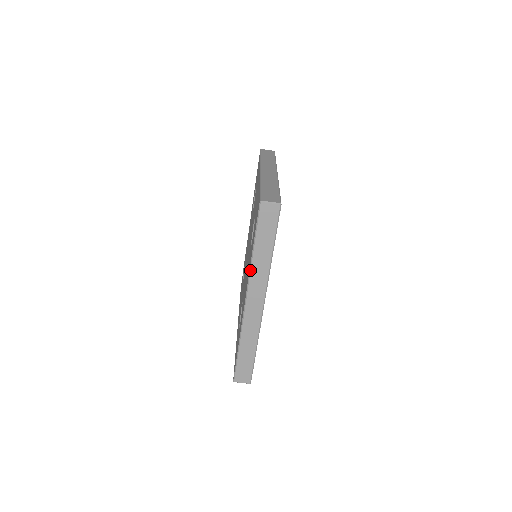
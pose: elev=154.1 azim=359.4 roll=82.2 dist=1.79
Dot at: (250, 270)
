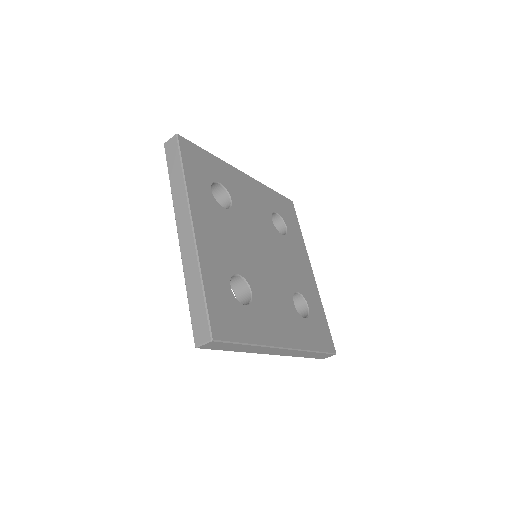
Dot at: occluded
